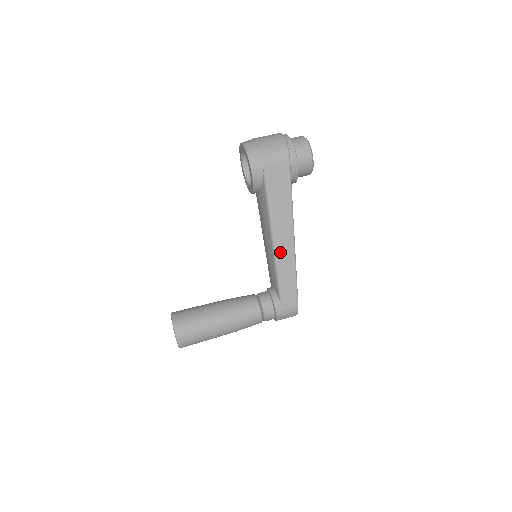
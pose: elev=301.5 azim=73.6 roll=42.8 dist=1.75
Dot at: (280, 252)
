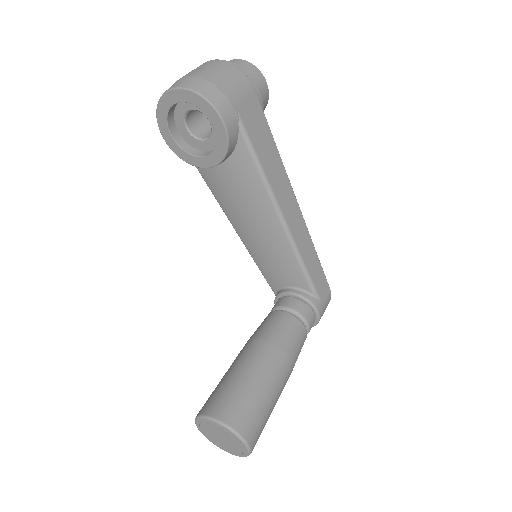
Dot at: (293, 229)
